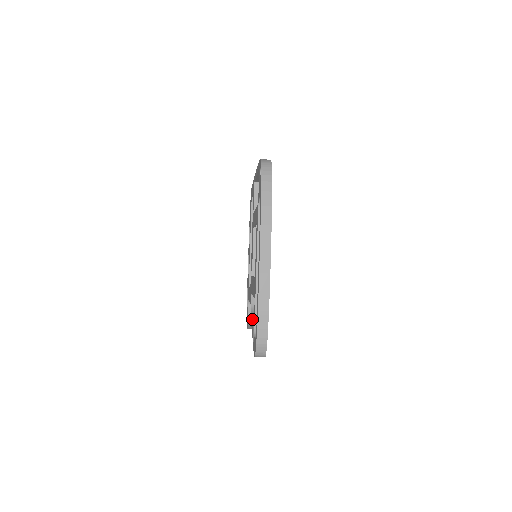
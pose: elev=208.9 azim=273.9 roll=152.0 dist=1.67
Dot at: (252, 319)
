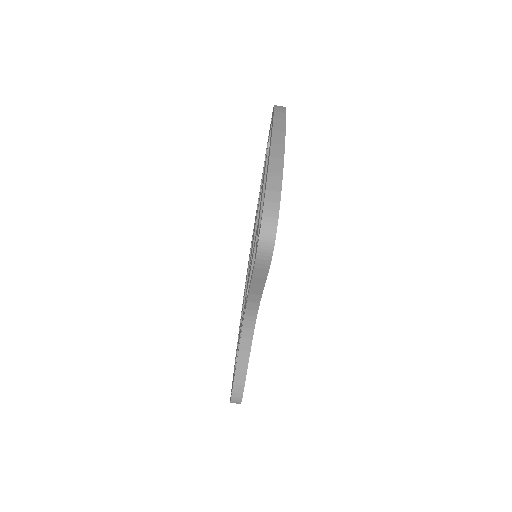
Dot at: occluded
